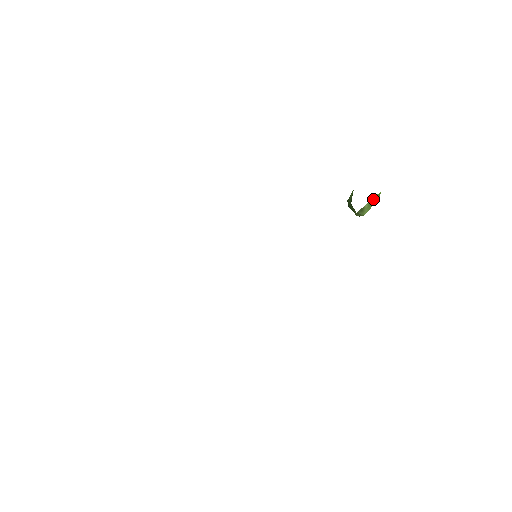
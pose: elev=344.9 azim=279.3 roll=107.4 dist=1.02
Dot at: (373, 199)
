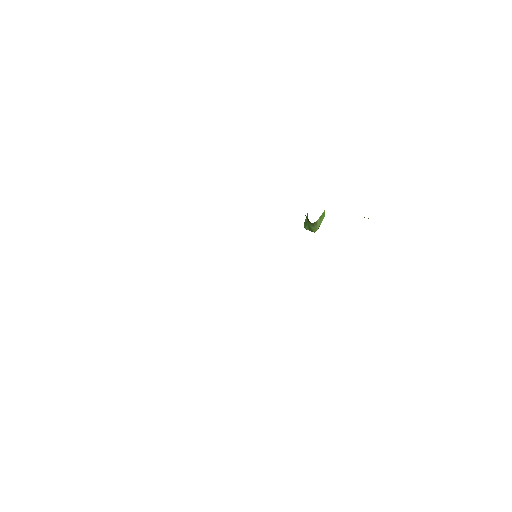
Dot at: (322, 215)
